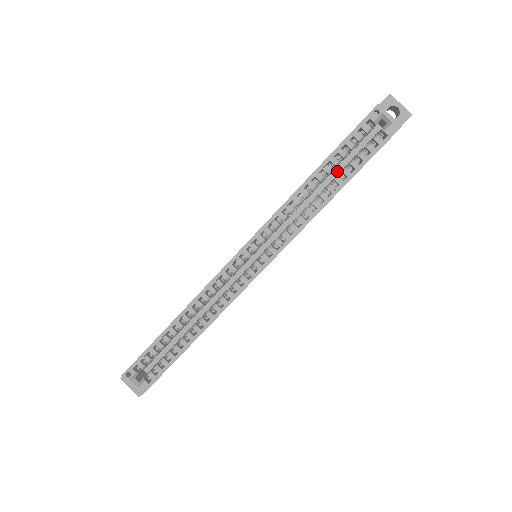
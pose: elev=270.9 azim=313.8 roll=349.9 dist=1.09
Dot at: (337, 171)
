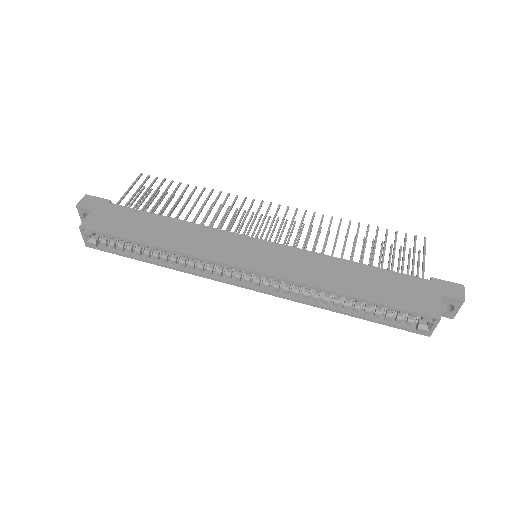
Dot at: occluded
